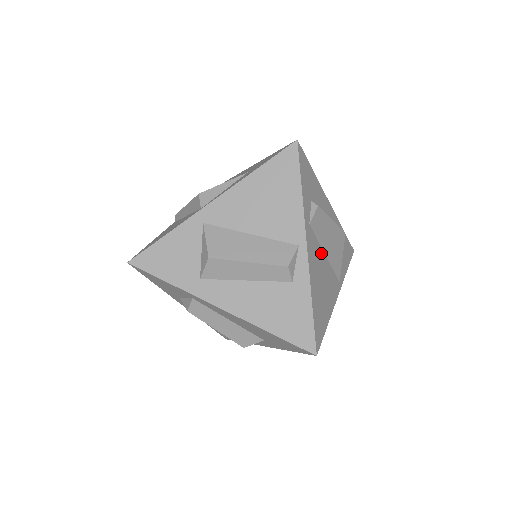
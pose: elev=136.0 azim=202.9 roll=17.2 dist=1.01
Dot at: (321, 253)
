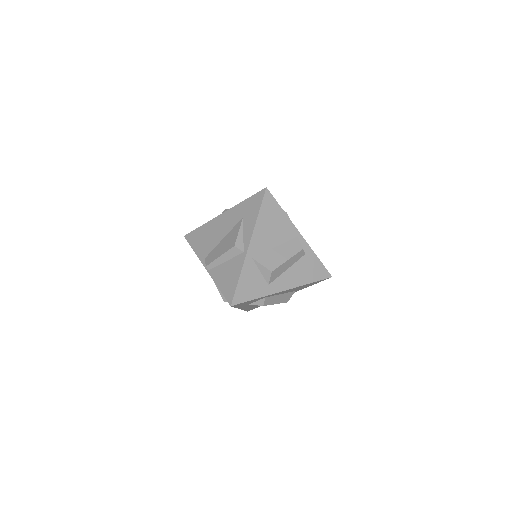
Dot at: occluded
